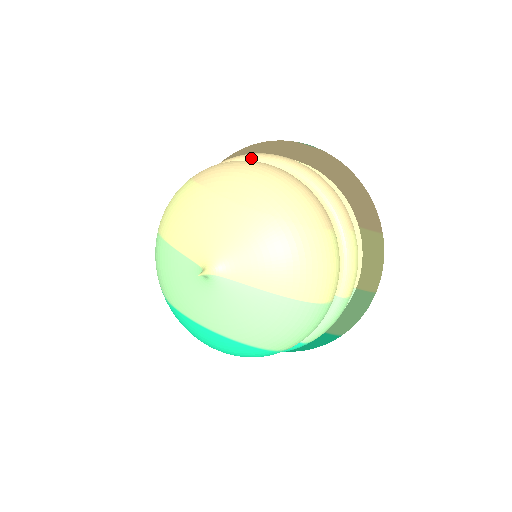
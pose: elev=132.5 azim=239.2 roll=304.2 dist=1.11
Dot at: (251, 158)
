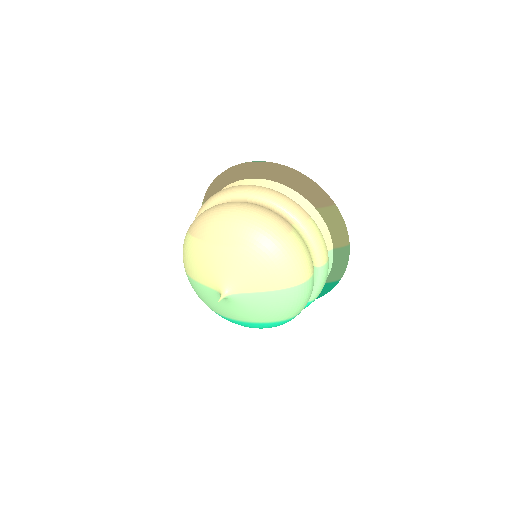
Dot at: (220, 198)
